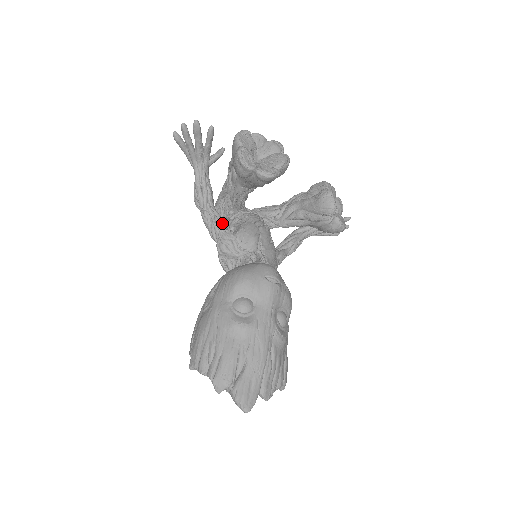
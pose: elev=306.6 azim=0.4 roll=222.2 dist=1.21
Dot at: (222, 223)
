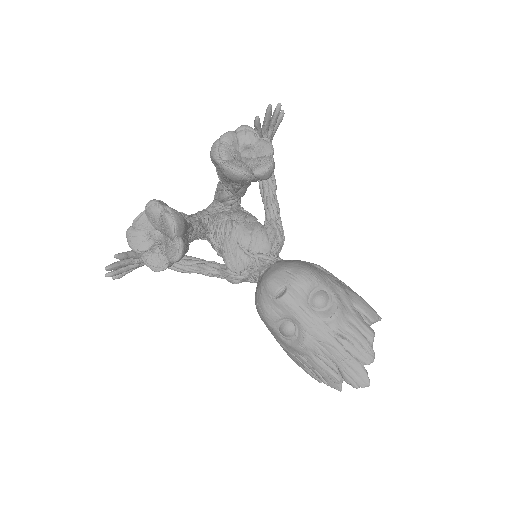
Dot at: (212, 268)
